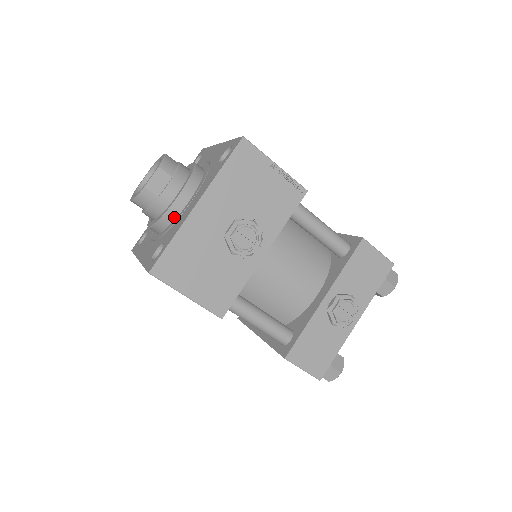
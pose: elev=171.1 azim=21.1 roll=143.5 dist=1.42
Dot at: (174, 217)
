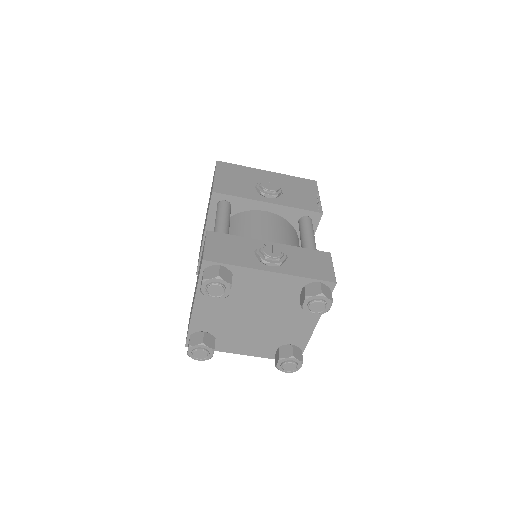
Dot at: occluded
